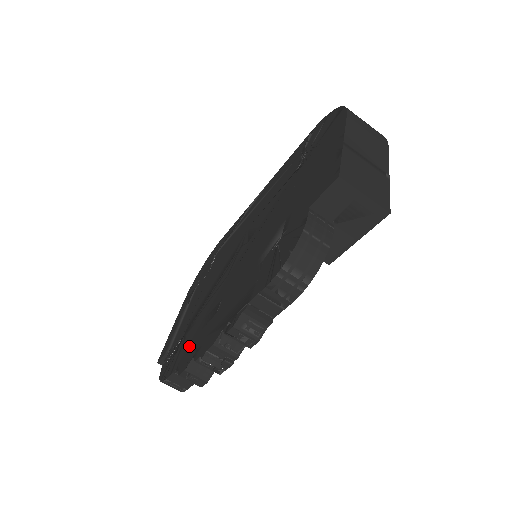
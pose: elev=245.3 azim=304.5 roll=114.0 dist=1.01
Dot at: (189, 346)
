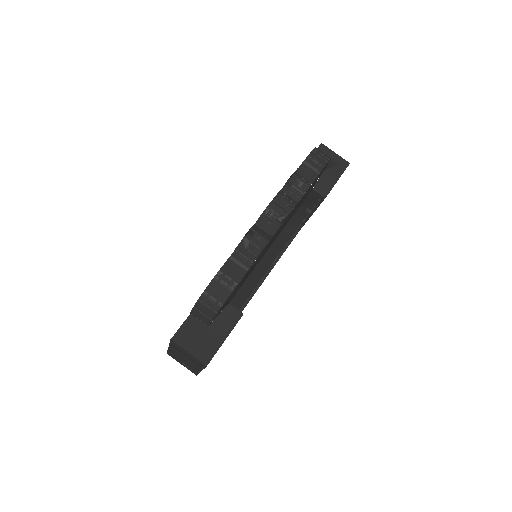
Dot at: occluded
